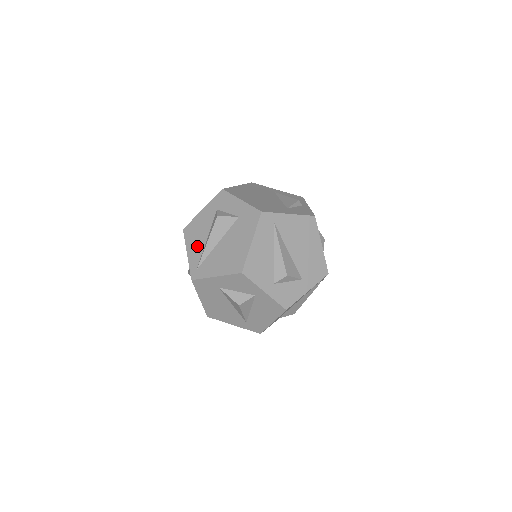
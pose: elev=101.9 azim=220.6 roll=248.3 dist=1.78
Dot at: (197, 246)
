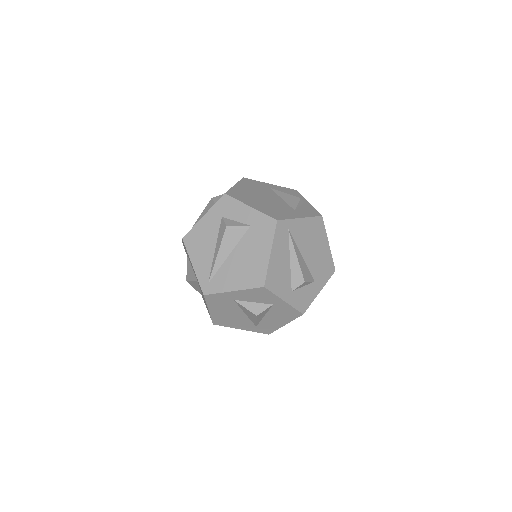
Dot at: (204, 258)
